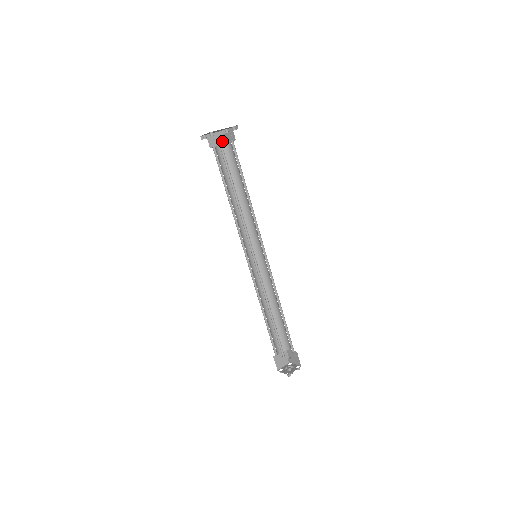
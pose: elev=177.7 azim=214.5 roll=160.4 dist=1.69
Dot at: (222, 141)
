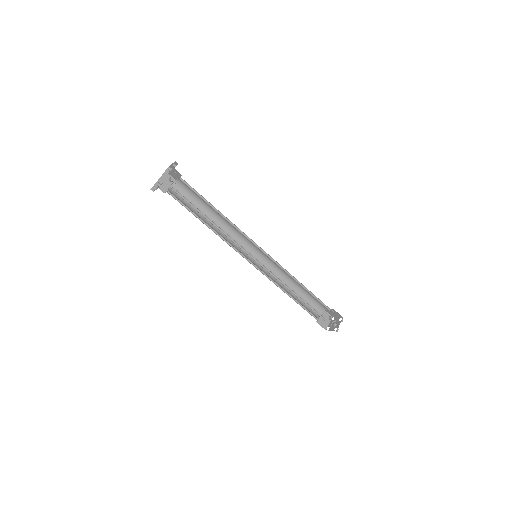
Dot at: (171, 180)
